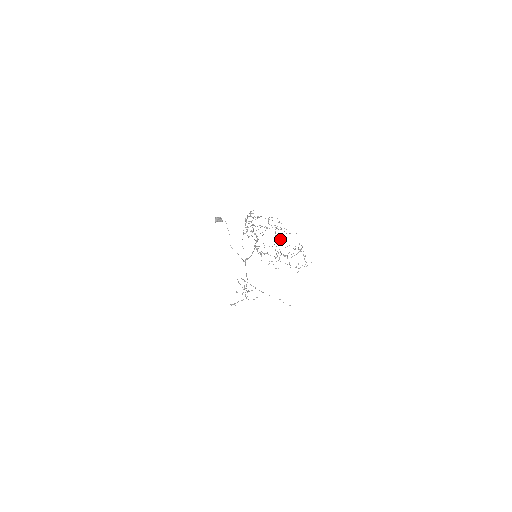
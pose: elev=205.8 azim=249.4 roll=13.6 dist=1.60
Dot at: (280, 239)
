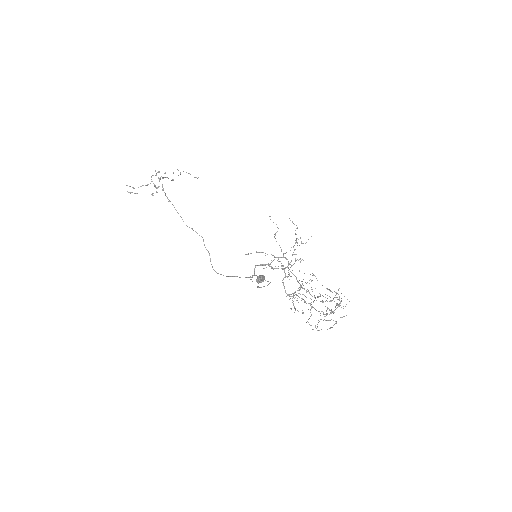
Dot at: occluded
